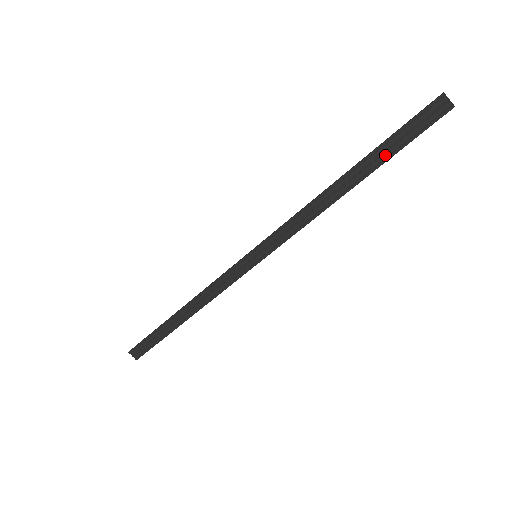
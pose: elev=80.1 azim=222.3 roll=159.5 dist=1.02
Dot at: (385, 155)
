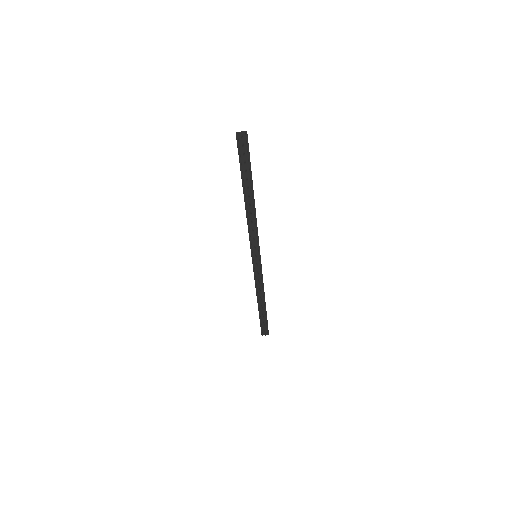
Dot at: (248, 174)
